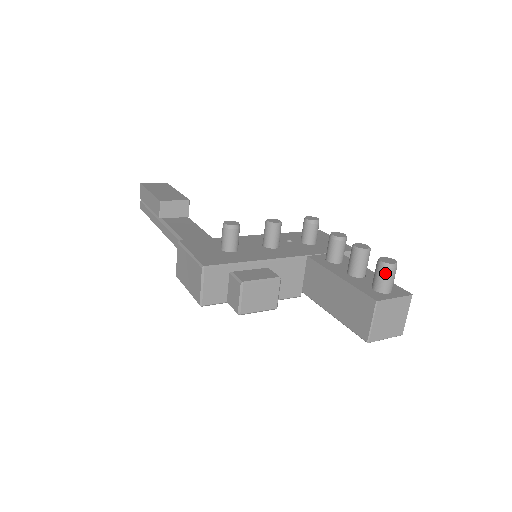
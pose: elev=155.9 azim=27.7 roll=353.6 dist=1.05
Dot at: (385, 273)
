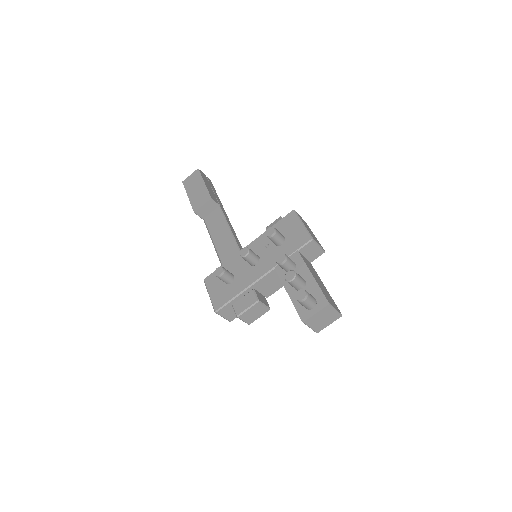
Dot at: (301, 304)
